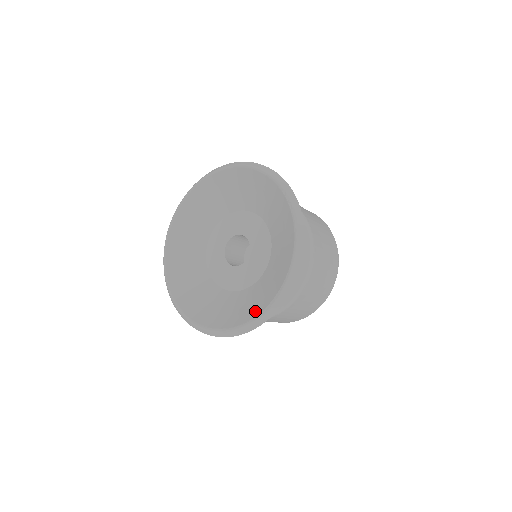
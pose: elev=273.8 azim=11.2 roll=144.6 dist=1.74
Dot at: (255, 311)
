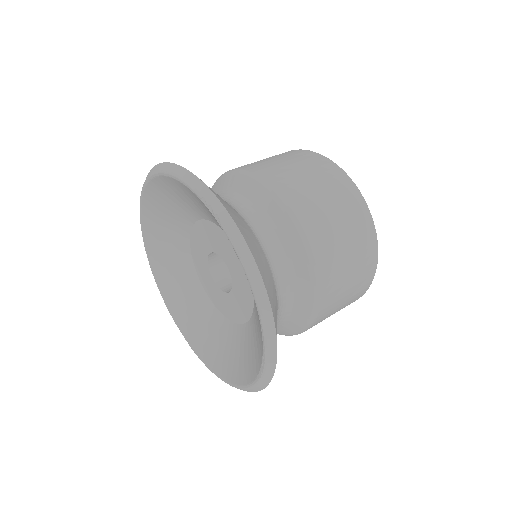
Dot at: (257, 364)
